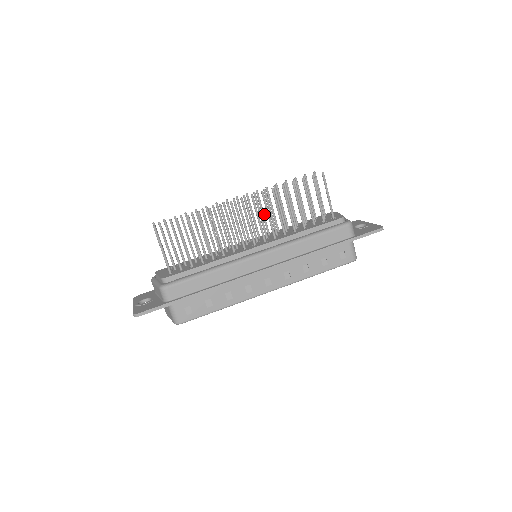
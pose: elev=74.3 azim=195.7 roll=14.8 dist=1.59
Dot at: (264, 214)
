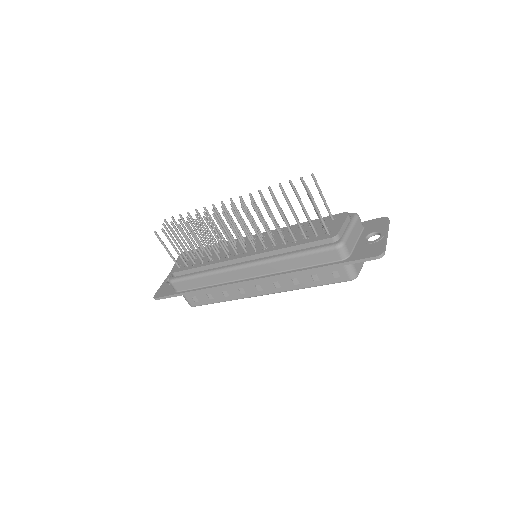
Dot at: (262, 215)
